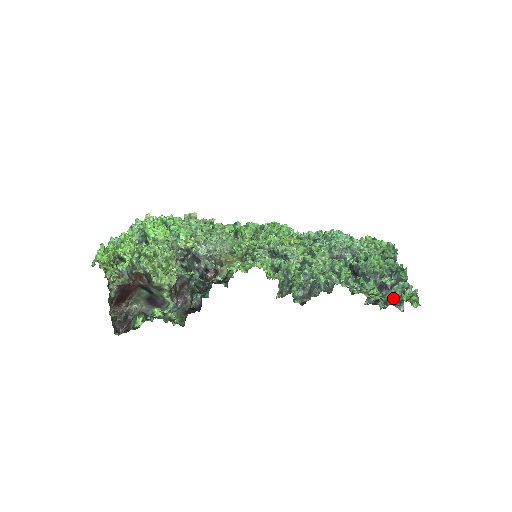
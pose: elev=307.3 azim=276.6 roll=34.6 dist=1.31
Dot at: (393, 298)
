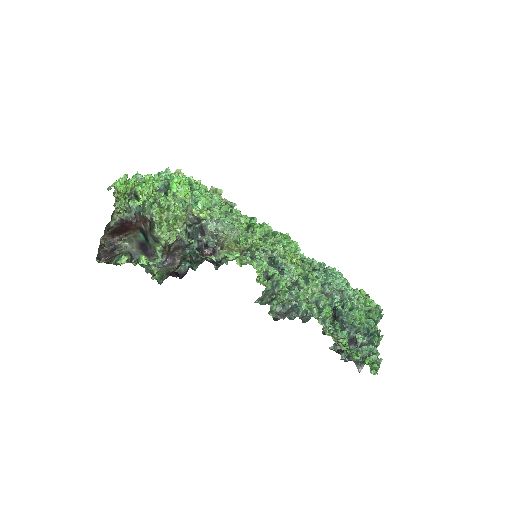
Dot at: (357, 356)
